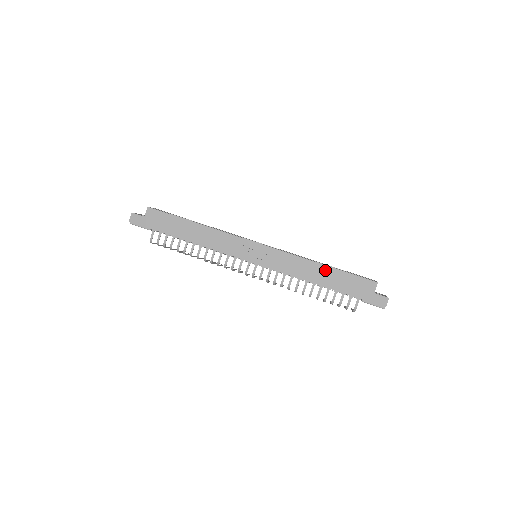
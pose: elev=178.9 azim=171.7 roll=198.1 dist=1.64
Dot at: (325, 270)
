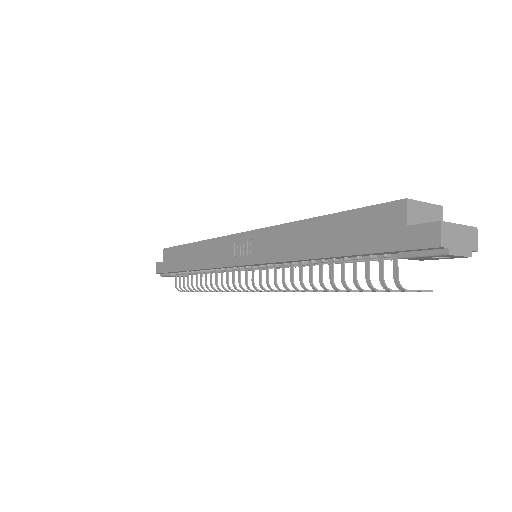
Dot at: (318, 226)
